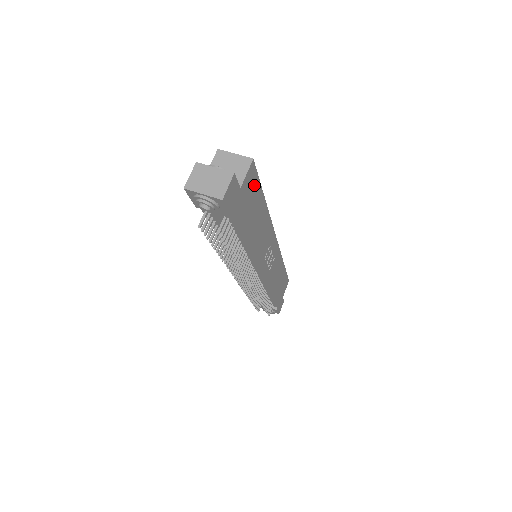
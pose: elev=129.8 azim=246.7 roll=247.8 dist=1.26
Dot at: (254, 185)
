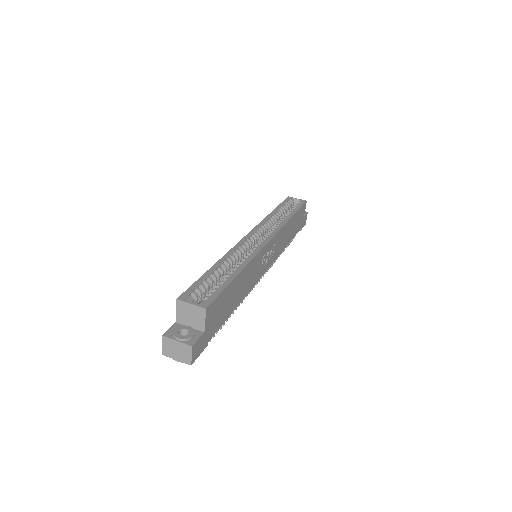
Dot at: (218, 303)
